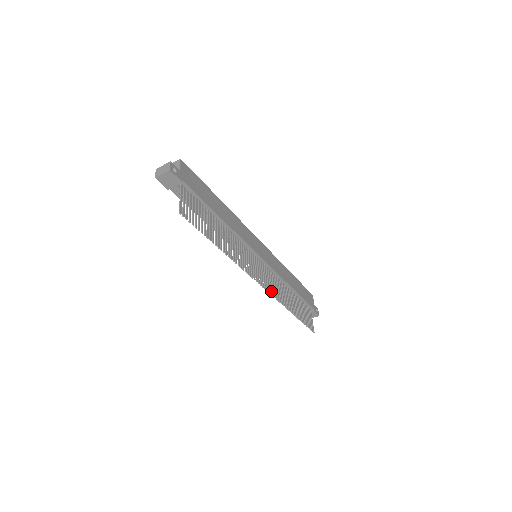
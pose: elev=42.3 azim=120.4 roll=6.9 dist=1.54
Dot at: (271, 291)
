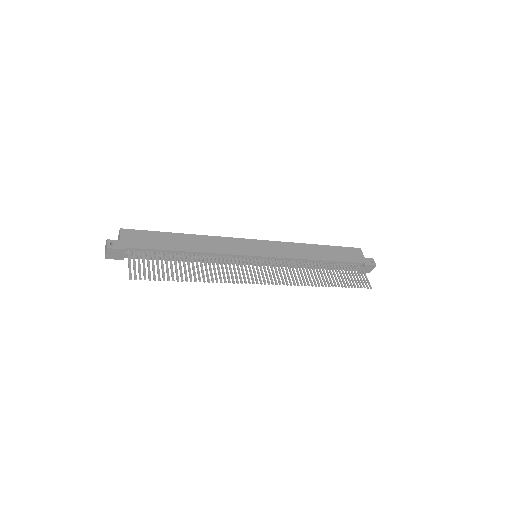
Dot at: occluded
